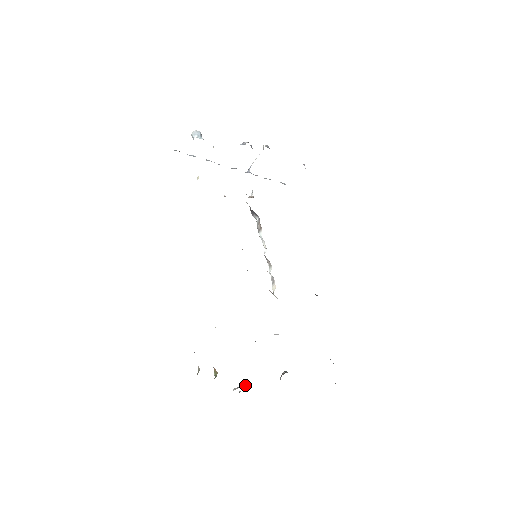
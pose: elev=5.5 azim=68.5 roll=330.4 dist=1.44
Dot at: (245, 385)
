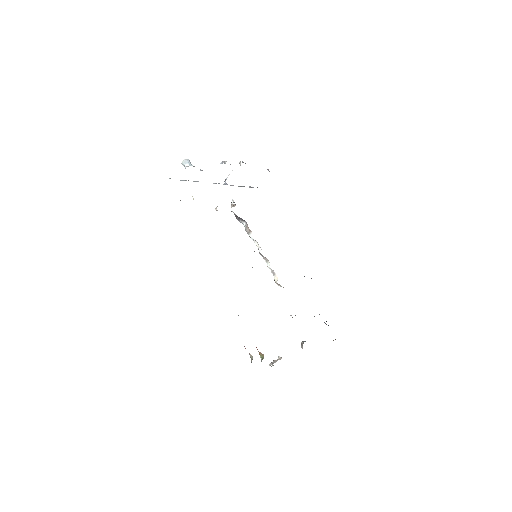
Dot at: (278, 359)
